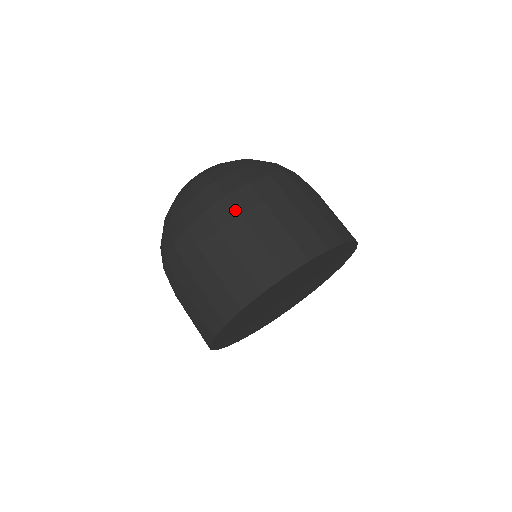
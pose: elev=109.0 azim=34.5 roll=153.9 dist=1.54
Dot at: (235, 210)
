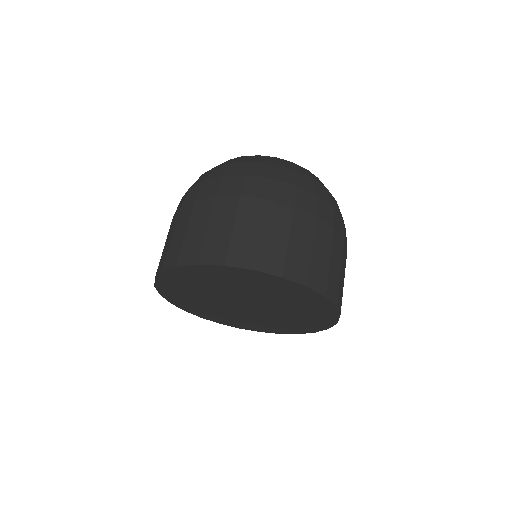
Dot at: (333, 222)
